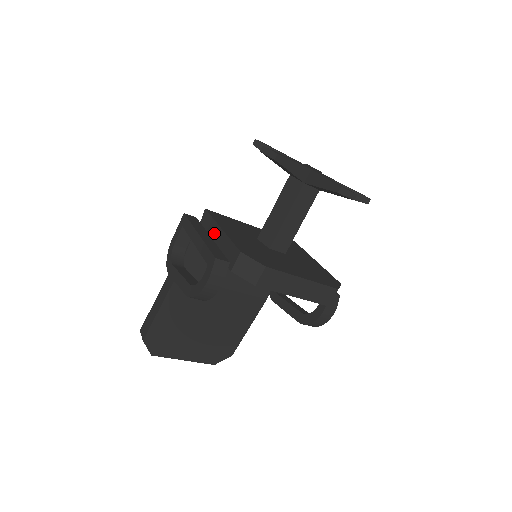
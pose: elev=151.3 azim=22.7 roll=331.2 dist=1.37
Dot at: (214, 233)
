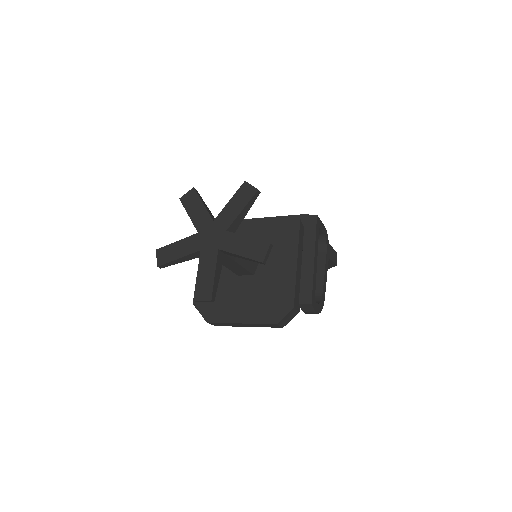
Dot at: occluded
